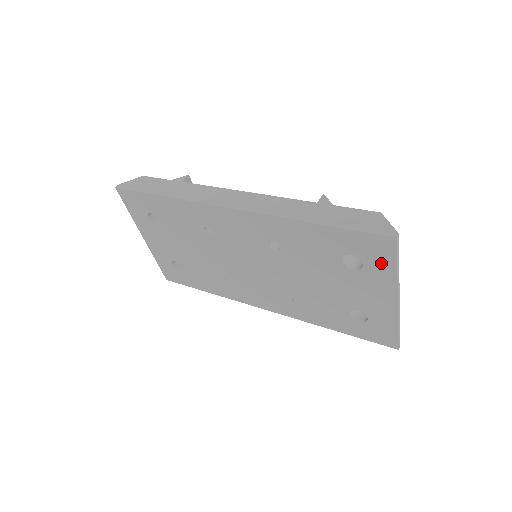
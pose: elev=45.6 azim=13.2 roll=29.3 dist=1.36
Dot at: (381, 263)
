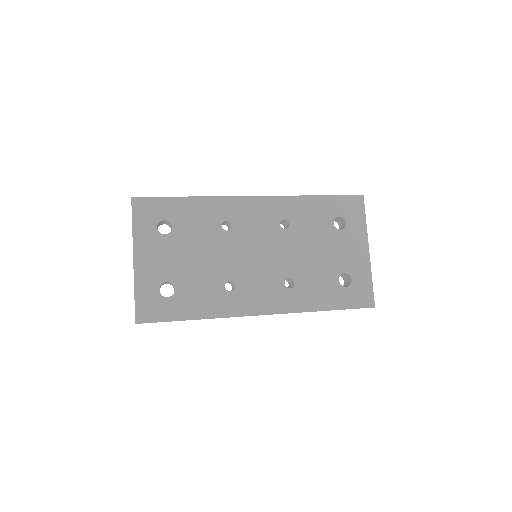
Dot at: (357, 218)
